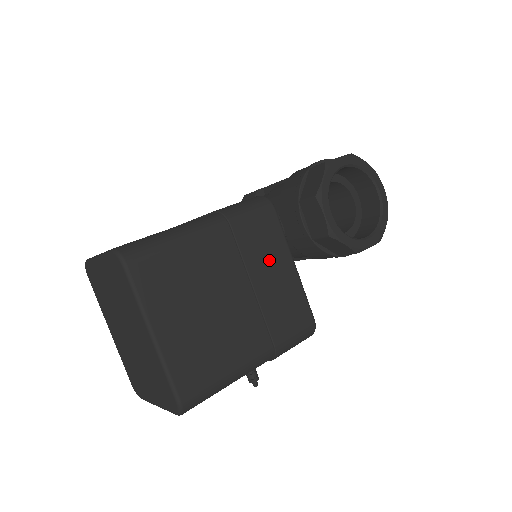
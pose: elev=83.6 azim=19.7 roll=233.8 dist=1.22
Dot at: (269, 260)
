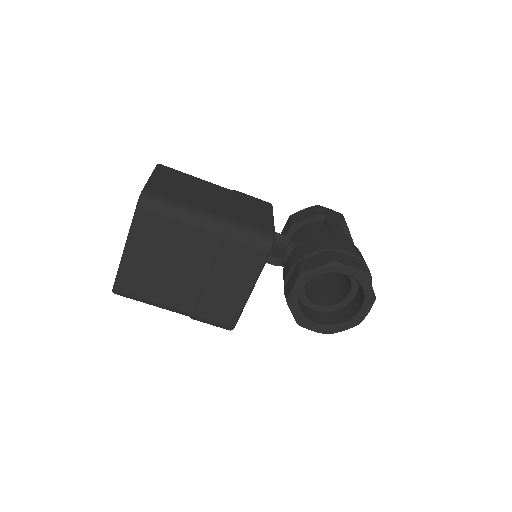
Dot at: (234, 274)
